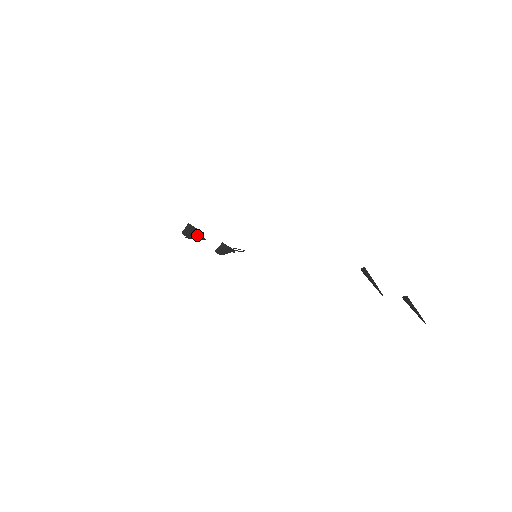
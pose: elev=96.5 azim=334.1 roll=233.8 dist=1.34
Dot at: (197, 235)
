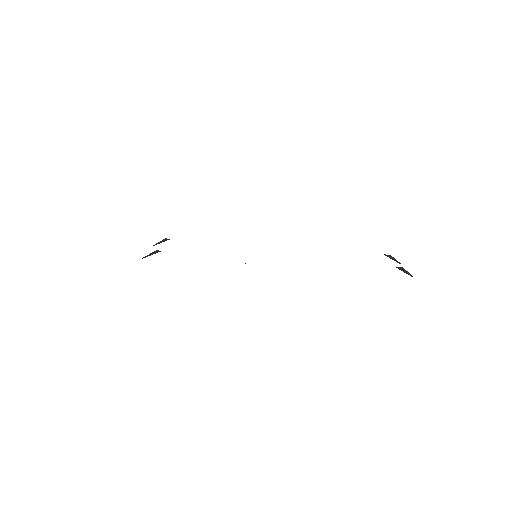
Dot at: occluded
